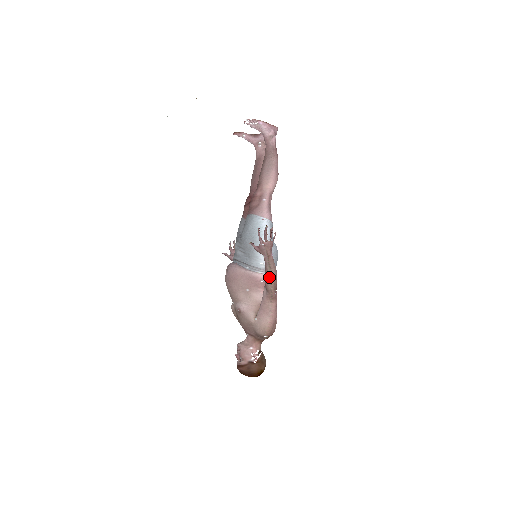
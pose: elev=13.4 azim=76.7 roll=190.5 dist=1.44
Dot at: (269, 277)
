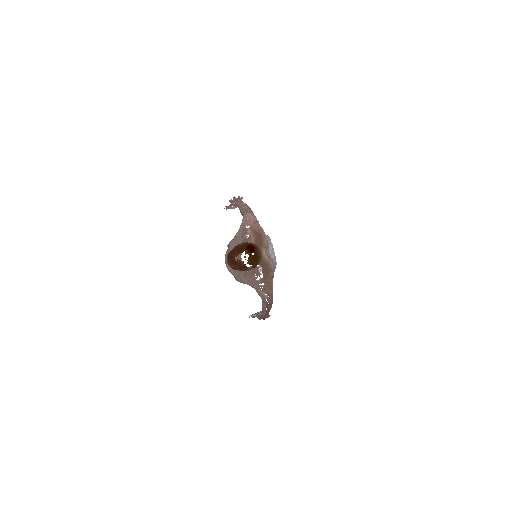
Dot at: (241, 206)
